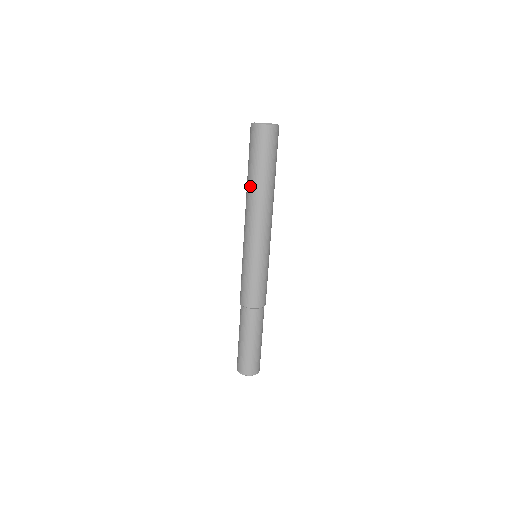
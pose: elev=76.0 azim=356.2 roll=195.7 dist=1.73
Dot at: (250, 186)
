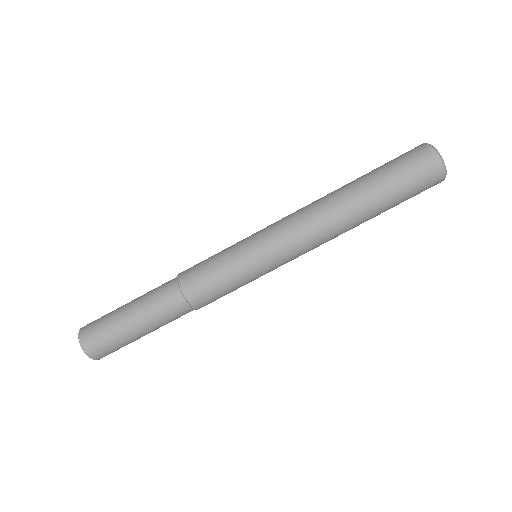
Dot at: (353, 197)
